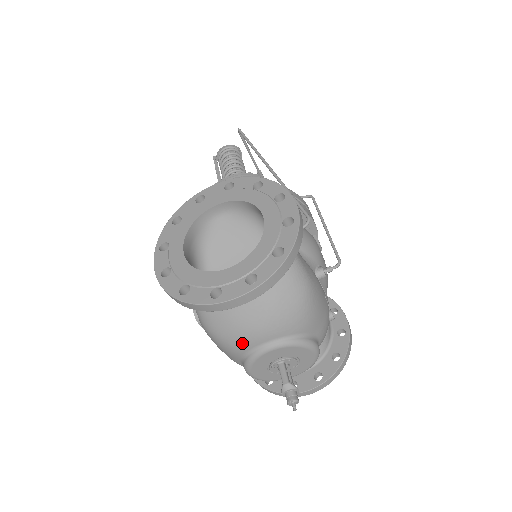
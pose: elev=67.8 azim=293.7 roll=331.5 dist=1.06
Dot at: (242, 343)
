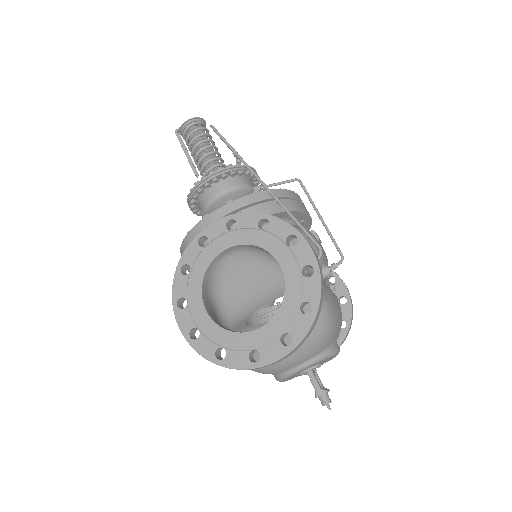
Dot at: (276, 370)
